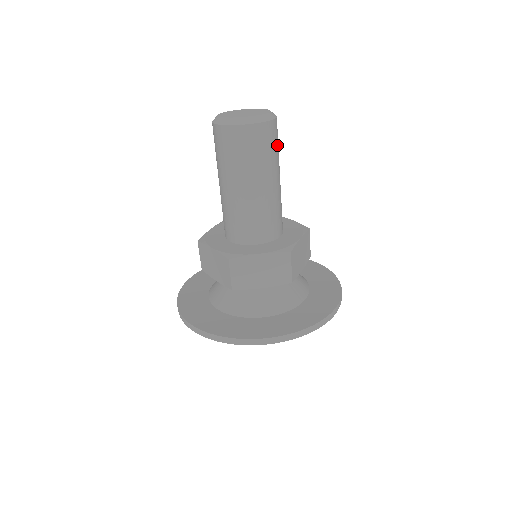
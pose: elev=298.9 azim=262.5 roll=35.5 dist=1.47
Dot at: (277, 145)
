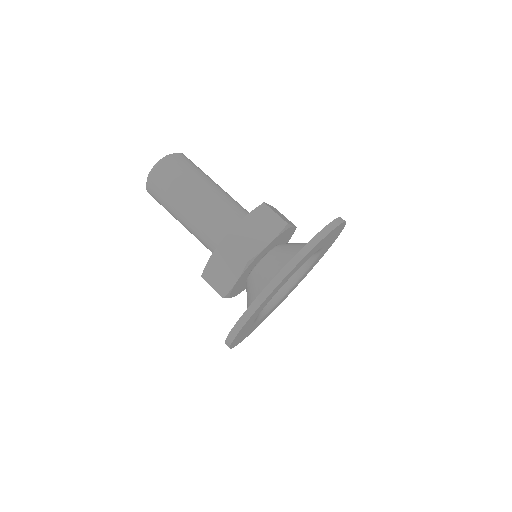
Dot at: (199, 168)
